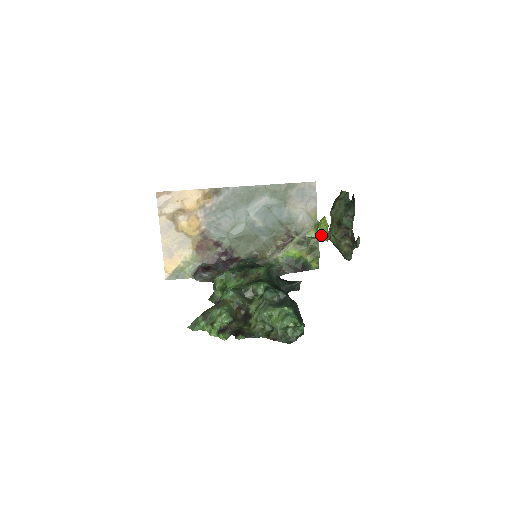
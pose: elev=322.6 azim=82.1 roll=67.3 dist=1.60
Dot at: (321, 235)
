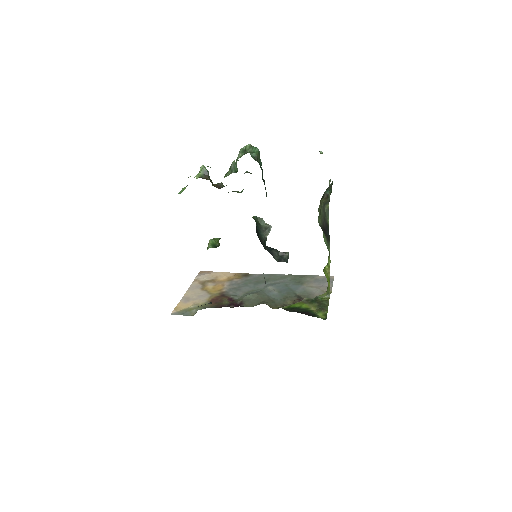
Dot at: (324, 269)
